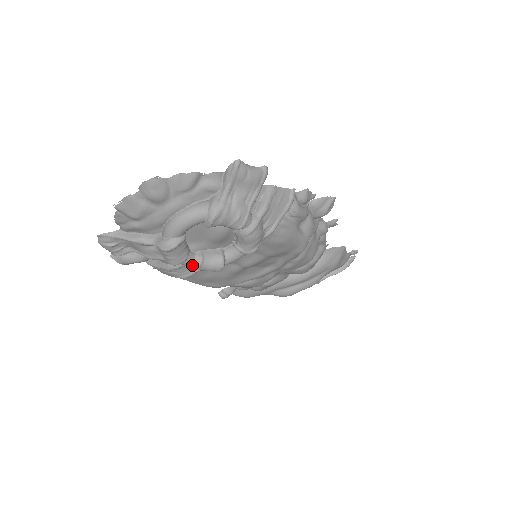
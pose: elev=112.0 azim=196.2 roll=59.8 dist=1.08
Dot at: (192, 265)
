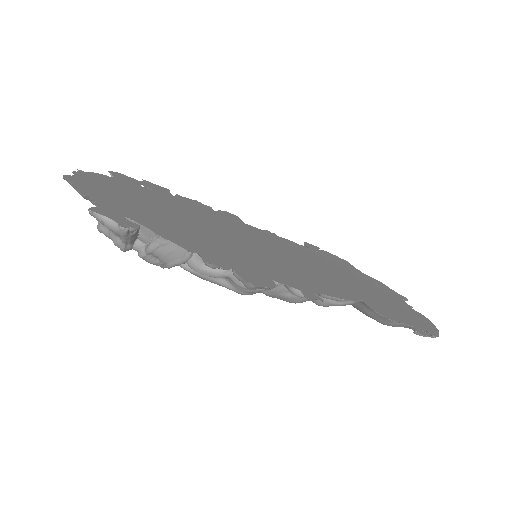
Dot at: occluded
